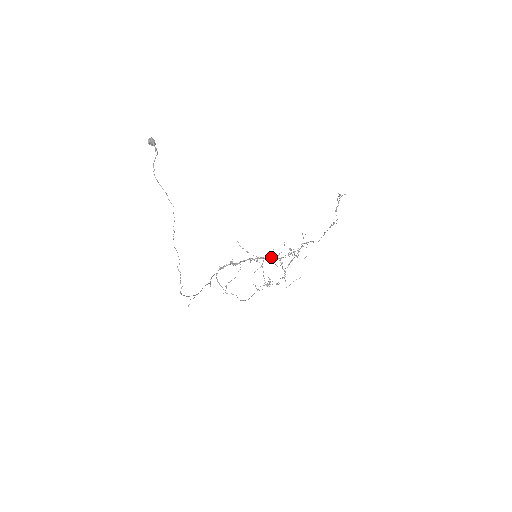
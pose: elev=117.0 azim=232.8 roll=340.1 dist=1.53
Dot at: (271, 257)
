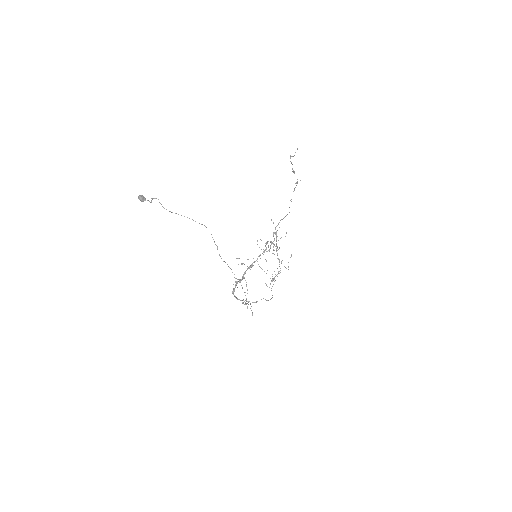
Dot at: occluded
